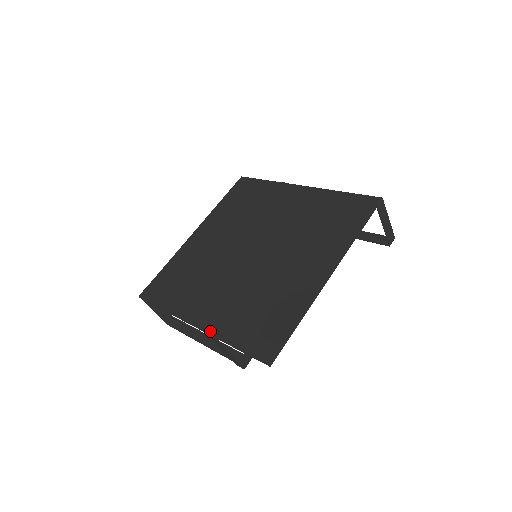
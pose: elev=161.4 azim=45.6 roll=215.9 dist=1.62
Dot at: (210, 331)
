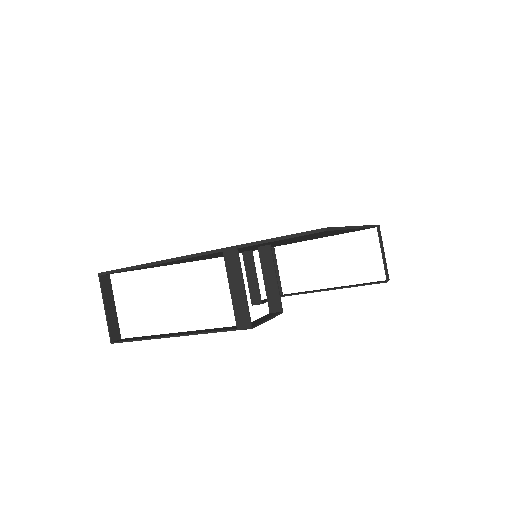
Dot at: occluded
